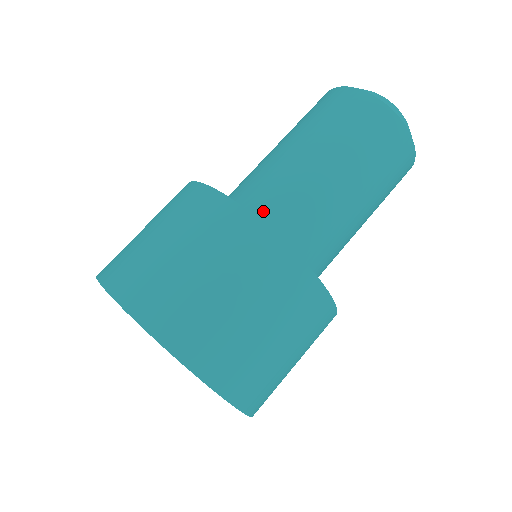
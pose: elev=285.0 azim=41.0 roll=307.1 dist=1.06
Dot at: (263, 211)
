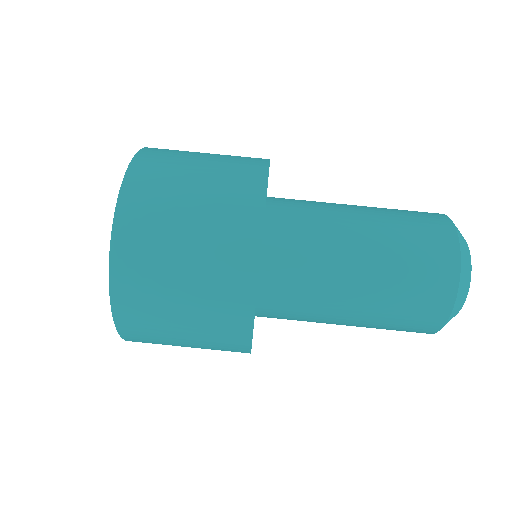
Dot at: (277, 295)
